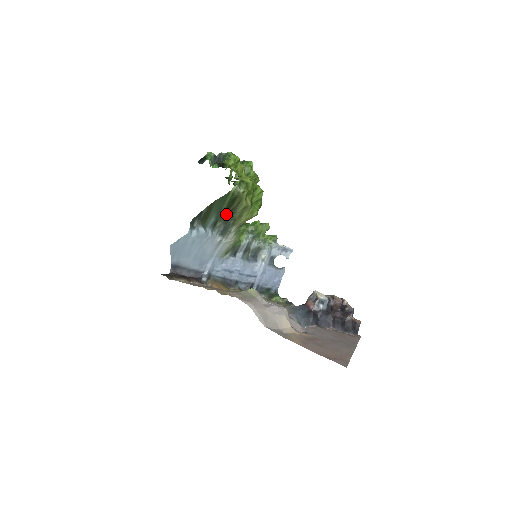
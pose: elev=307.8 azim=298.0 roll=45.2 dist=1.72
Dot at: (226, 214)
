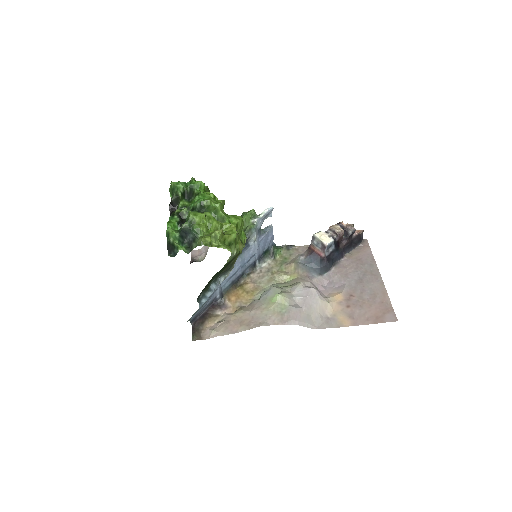
Dot at: (224, 269)
